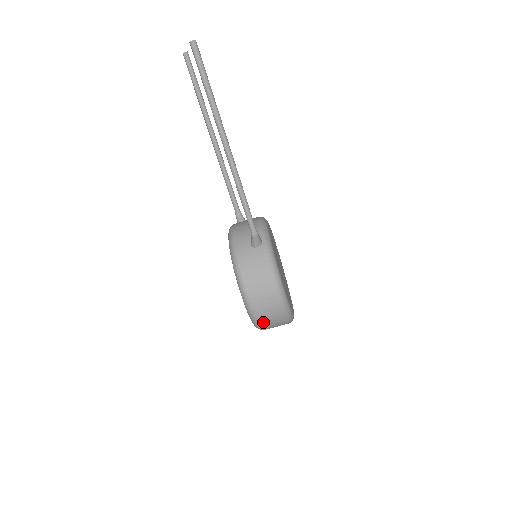
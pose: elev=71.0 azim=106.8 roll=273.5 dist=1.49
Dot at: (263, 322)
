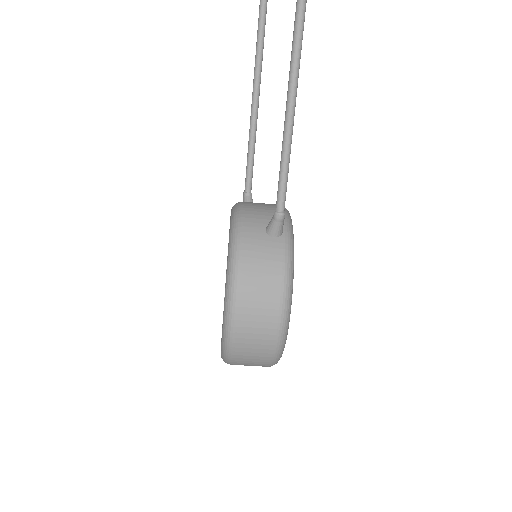
Dot at: (239, 351)
